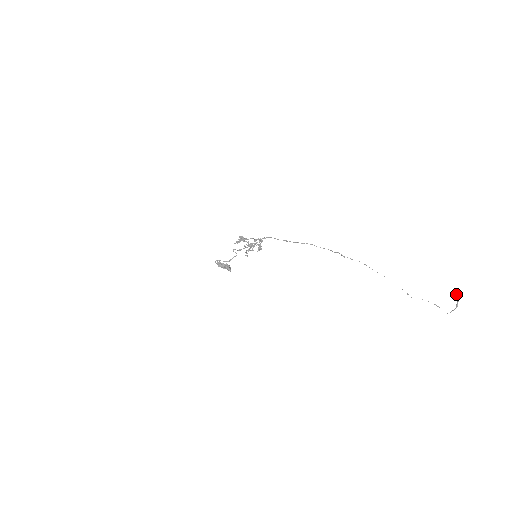
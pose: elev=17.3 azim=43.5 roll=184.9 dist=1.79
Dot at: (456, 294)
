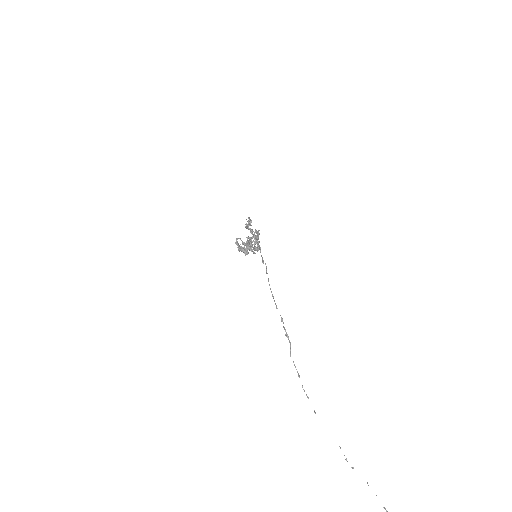
Dot at: out of frame
